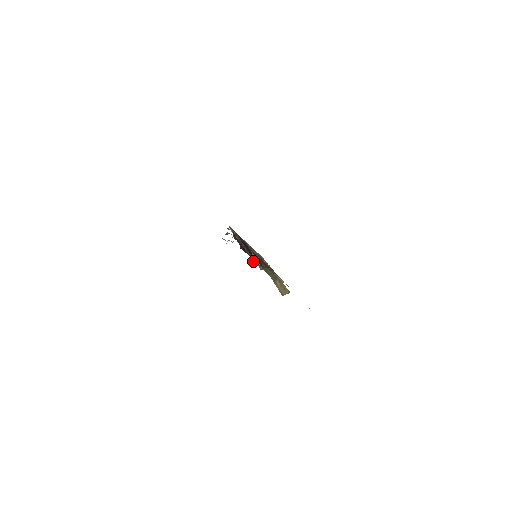
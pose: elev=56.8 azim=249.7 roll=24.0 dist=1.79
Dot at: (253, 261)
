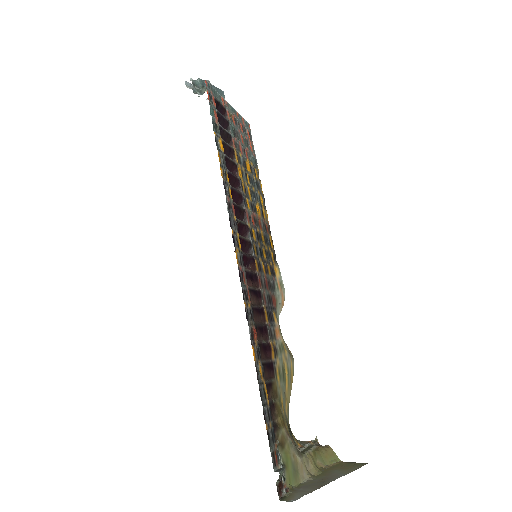
Dot at: (278, 491)
